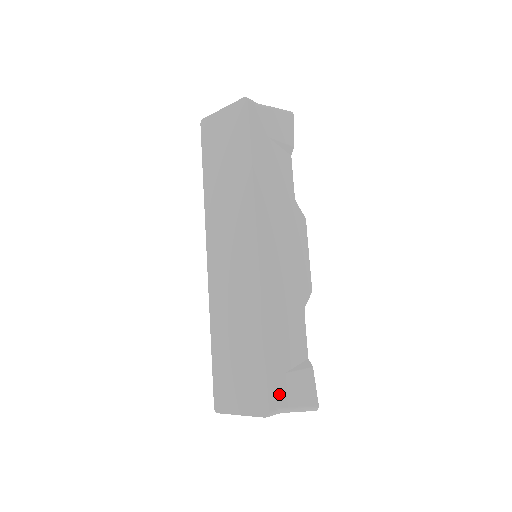
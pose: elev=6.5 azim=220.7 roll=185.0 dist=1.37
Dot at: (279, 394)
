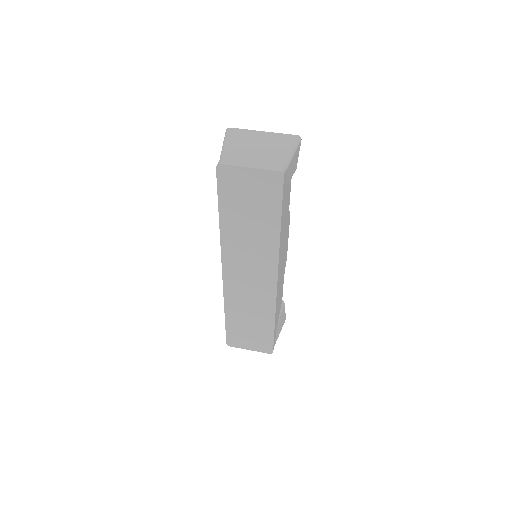
Dot at: (275, 338)
